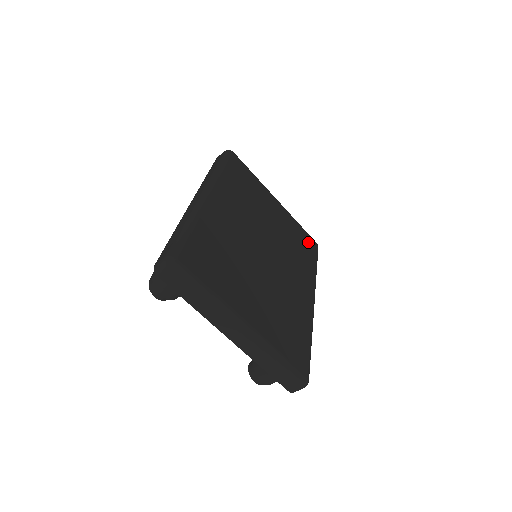
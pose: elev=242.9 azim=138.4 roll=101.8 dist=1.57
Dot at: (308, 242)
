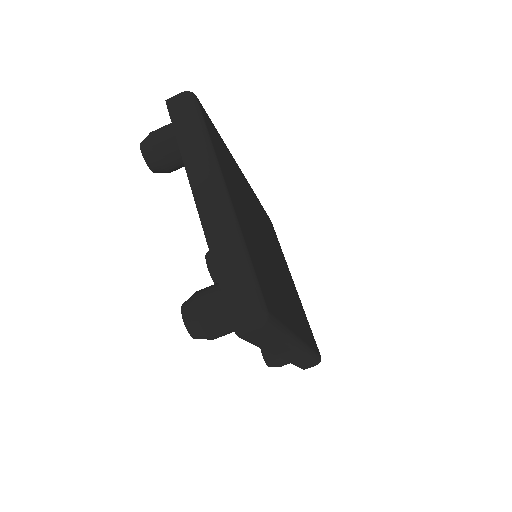
Dot at: (312, 337)
